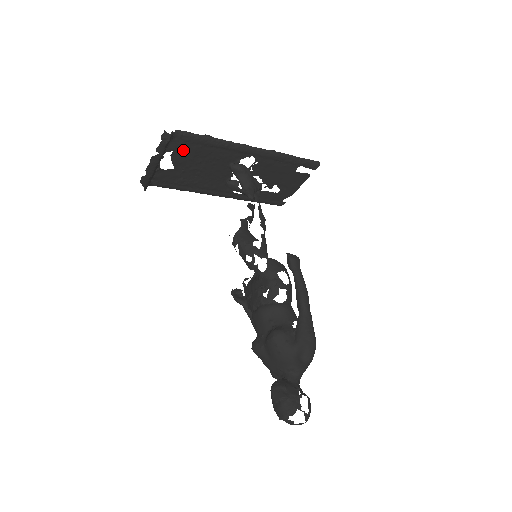
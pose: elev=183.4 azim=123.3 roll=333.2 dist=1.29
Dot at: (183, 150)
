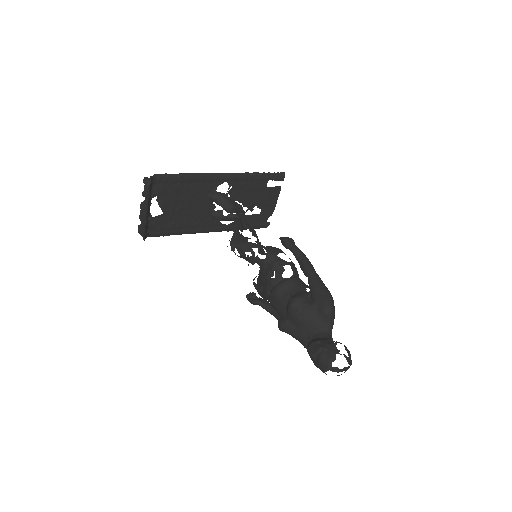
Dot at: (165, 192)
